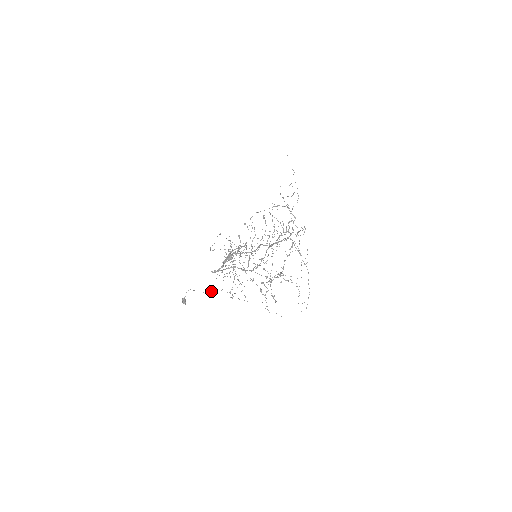
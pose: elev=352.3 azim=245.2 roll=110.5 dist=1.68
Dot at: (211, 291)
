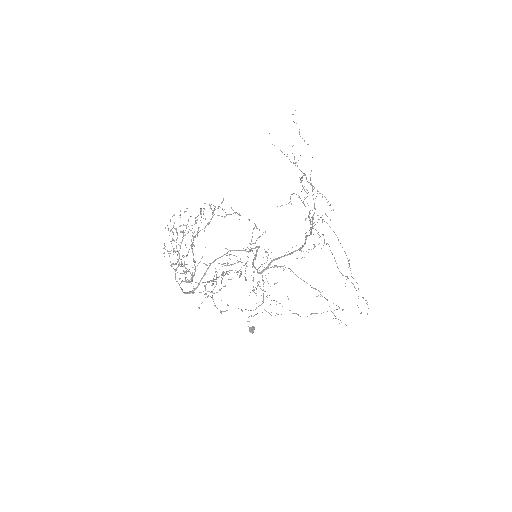
Dot at: occluded
